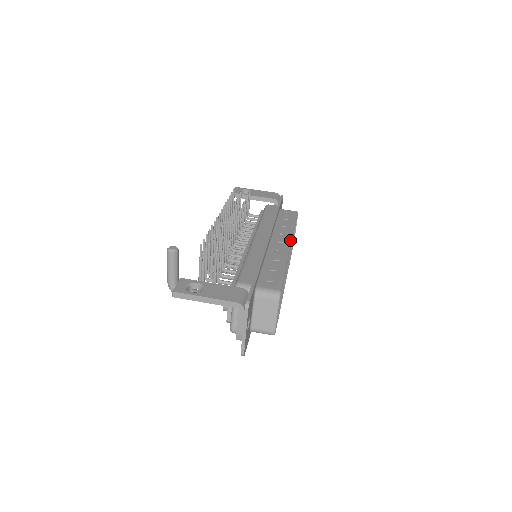
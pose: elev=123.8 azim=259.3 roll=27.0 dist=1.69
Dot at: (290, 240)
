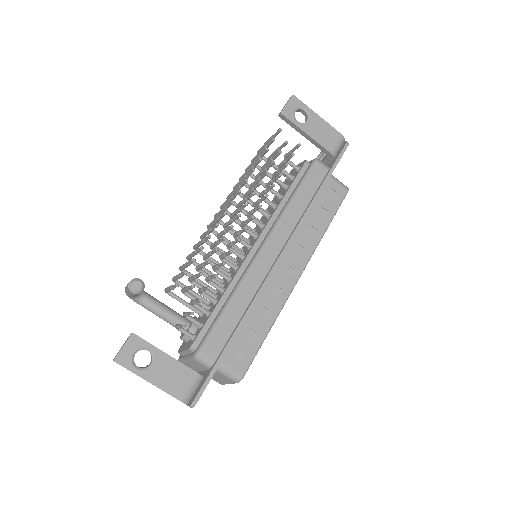
Dot at: (304, 266)
